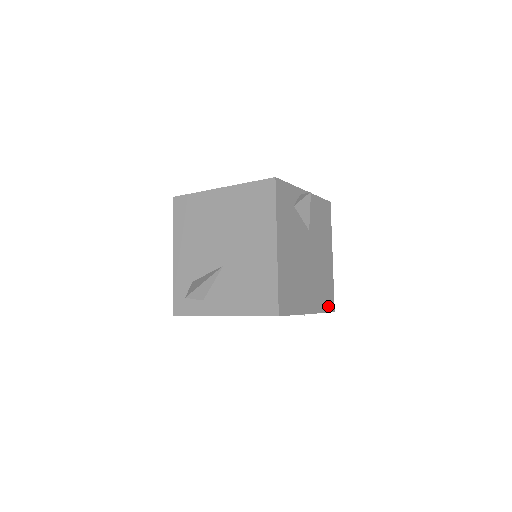
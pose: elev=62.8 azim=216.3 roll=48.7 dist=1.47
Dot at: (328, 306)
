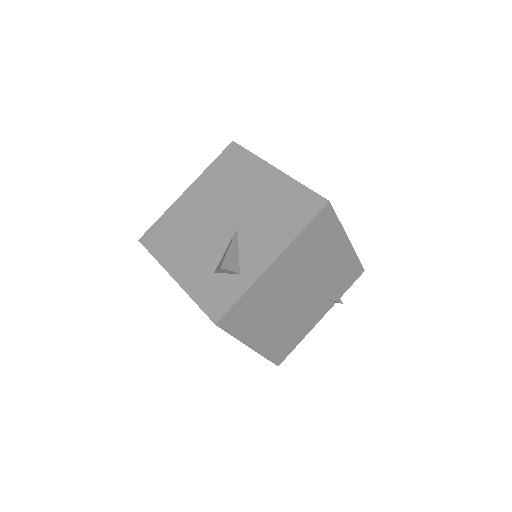
Dot at: occluded
